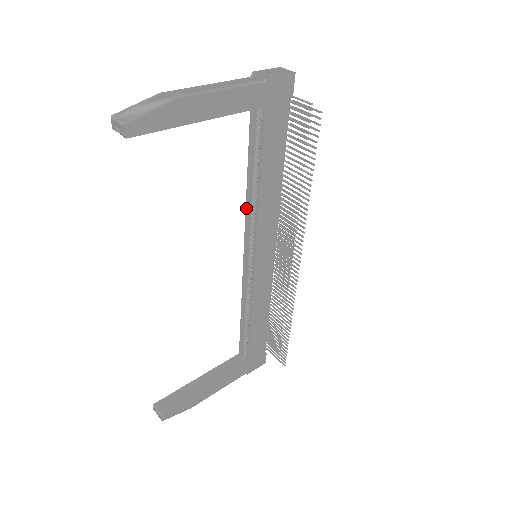
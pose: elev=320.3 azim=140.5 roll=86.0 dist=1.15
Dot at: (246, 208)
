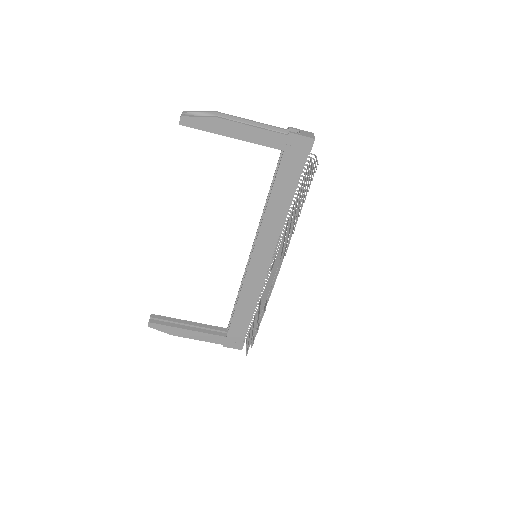
Dot at: (261, 217)
